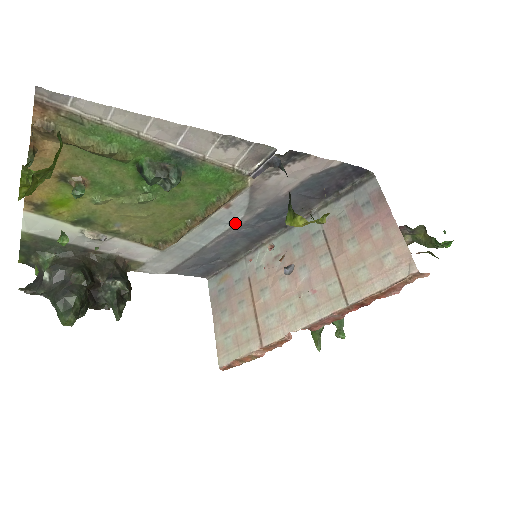
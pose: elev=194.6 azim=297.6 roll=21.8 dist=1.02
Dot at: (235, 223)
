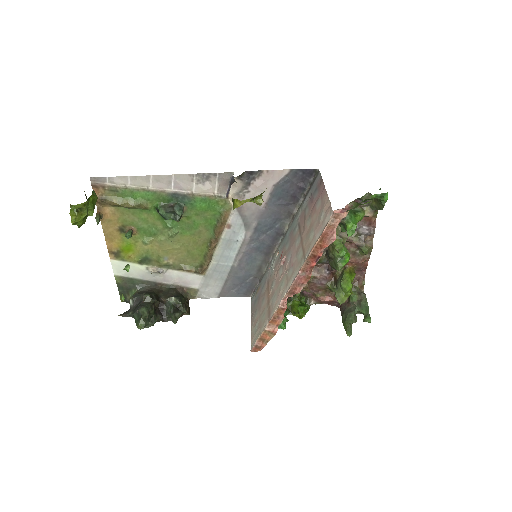
Dot at: (242, 240)
